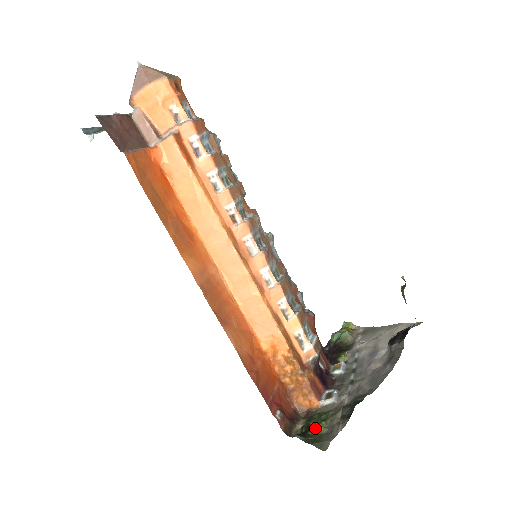
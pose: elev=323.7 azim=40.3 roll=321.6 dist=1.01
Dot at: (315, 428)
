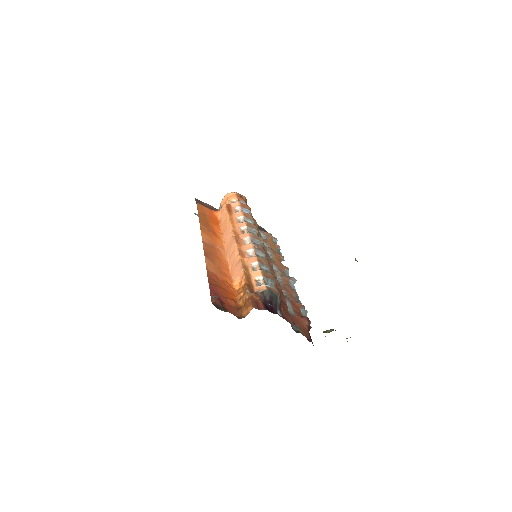
Dot at: occluded
